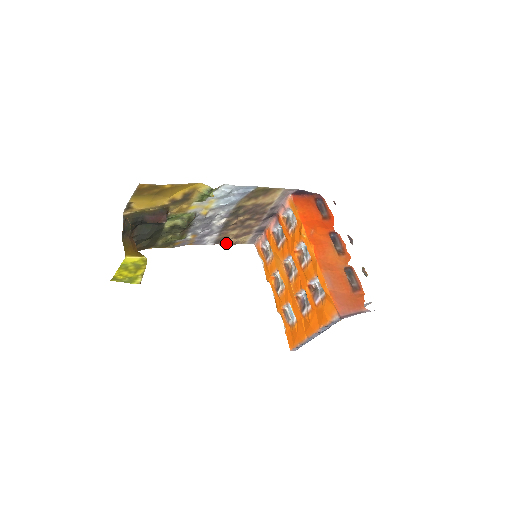
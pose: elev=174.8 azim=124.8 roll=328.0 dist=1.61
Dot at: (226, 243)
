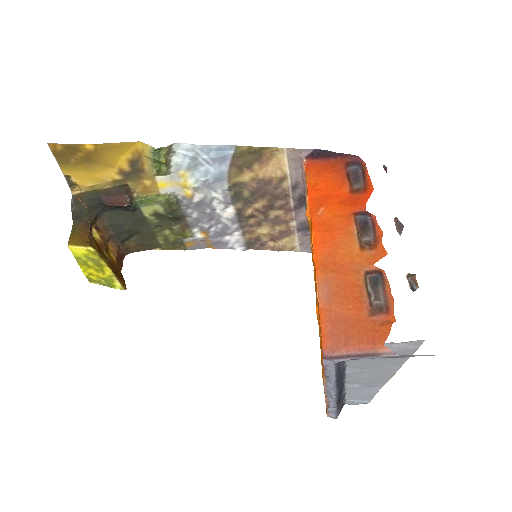
Dot at: (265, 248)
